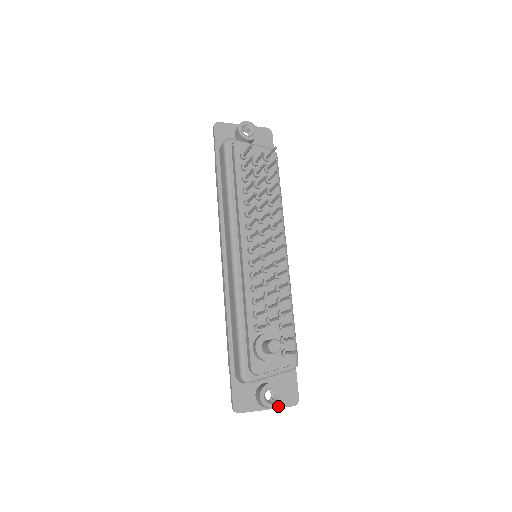
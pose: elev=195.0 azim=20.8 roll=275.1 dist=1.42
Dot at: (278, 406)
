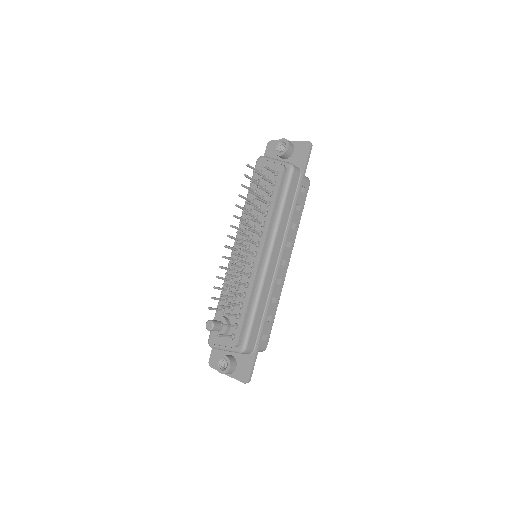
Dot at: (234, 377)
